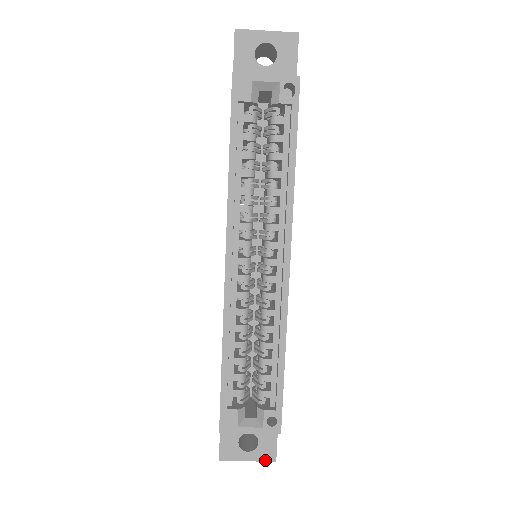
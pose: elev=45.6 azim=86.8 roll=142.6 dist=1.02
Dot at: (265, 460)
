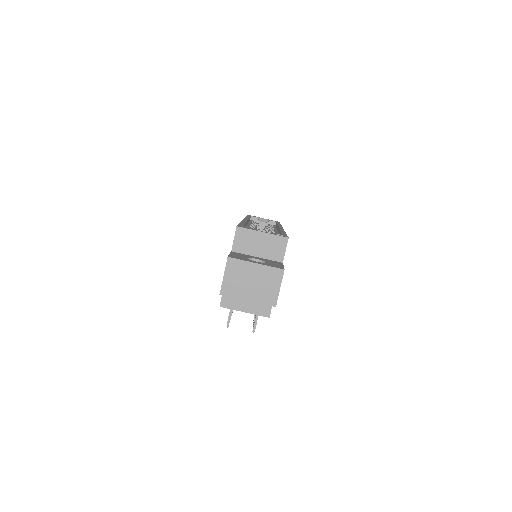
Dot at: (273, 267)
